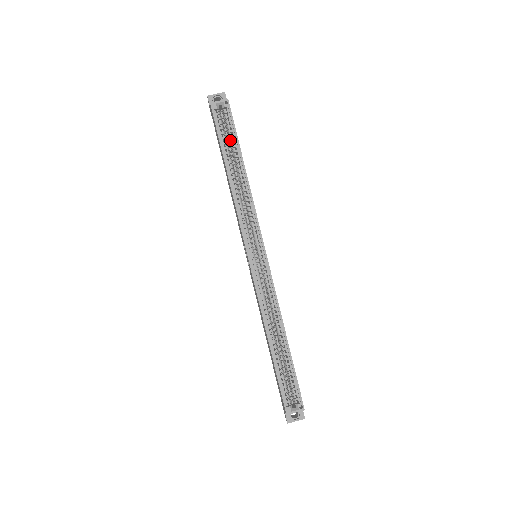
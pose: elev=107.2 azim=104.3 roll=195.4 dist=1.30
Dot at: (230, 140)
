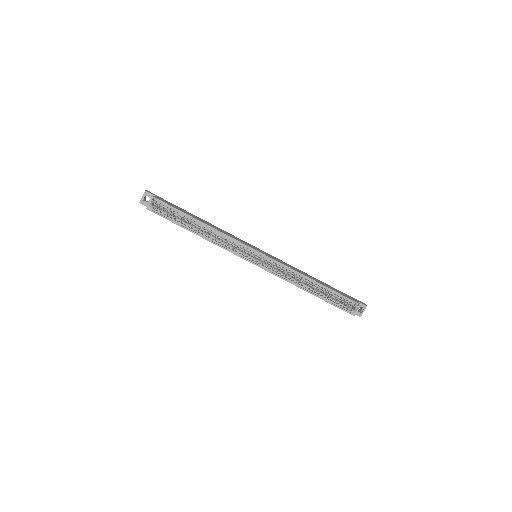
Dot at: occluded
